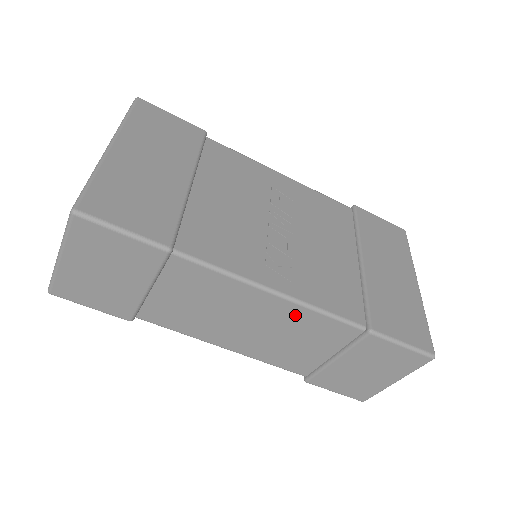
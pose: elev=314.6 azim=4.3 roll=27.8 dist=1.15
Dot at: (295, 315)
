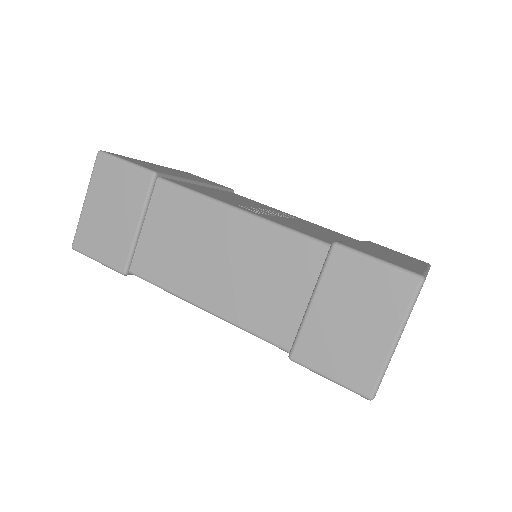
Dot at: (258, 236)
